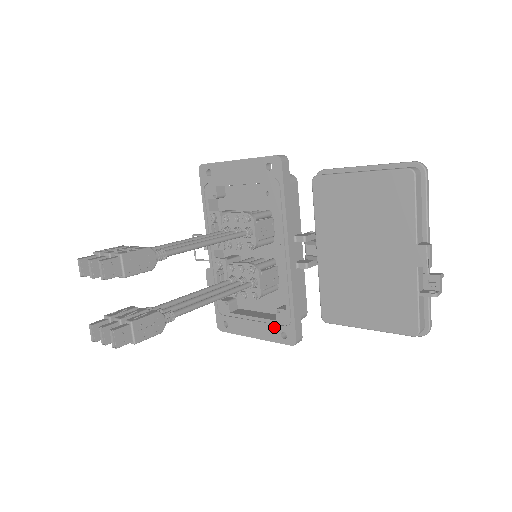
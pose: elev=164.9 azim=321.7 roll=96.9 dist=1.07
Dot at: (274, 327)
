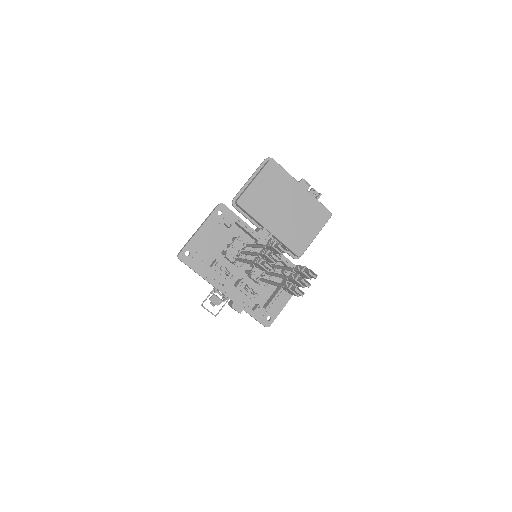
Dot at: (291, 282)
